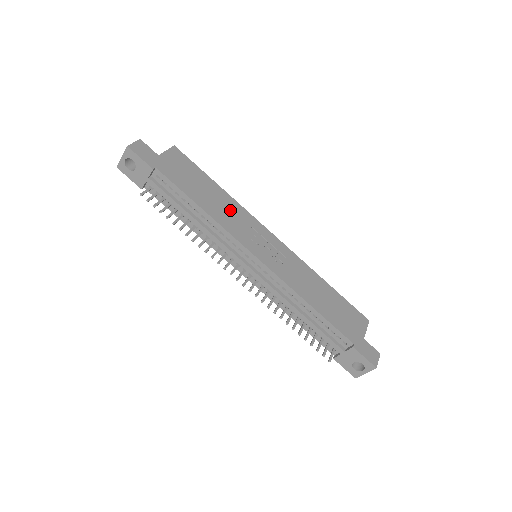
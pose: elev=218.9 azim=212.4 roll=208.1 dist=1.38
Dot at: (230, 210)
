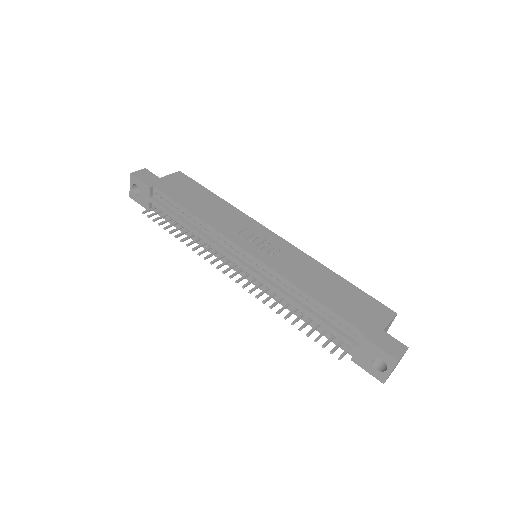
Dot at: (226, 214)
